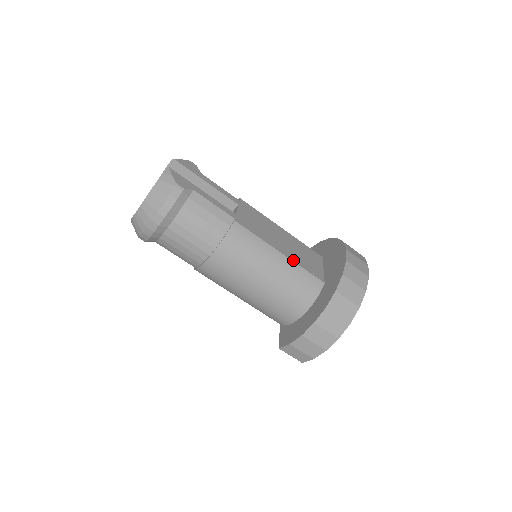
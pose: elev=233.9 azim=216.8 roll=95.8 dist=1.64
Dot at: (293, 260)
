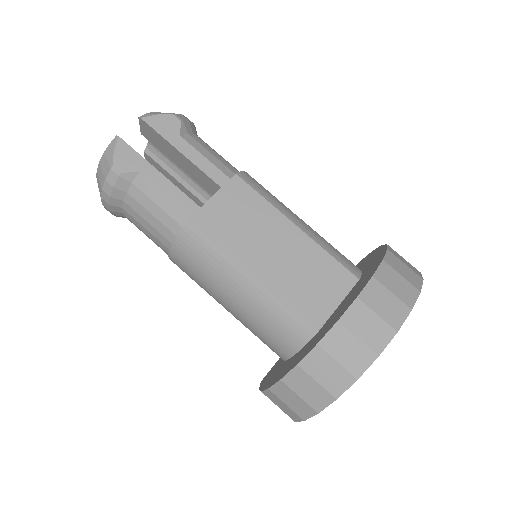
Dot at: (270, 289)
